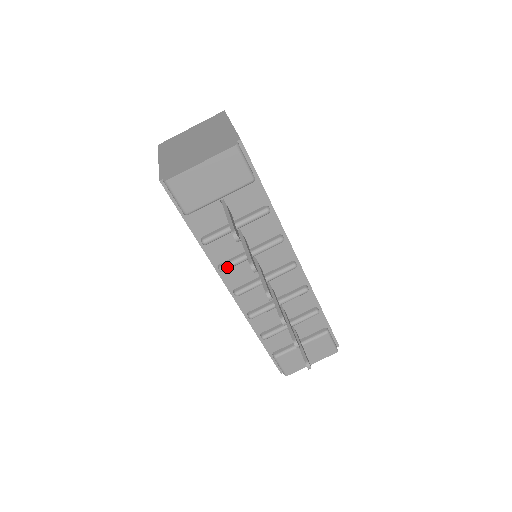
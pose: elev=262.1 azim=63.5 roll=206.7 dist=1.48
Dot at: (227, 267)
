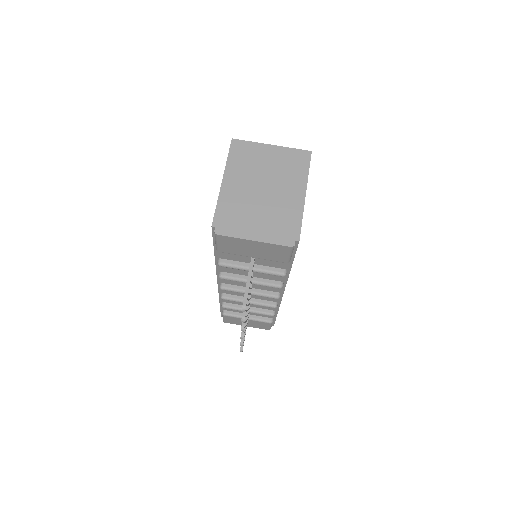
Dot at: (226, 279)
